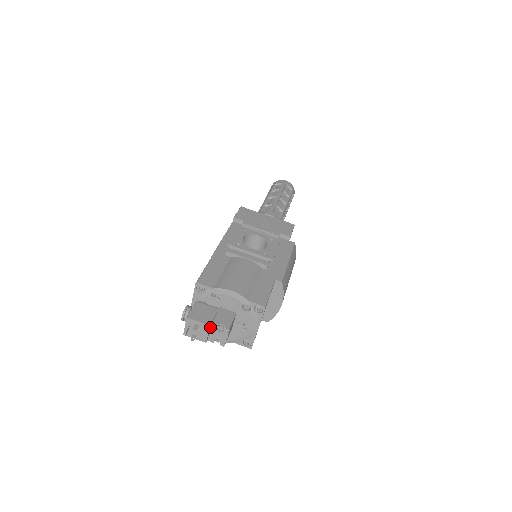
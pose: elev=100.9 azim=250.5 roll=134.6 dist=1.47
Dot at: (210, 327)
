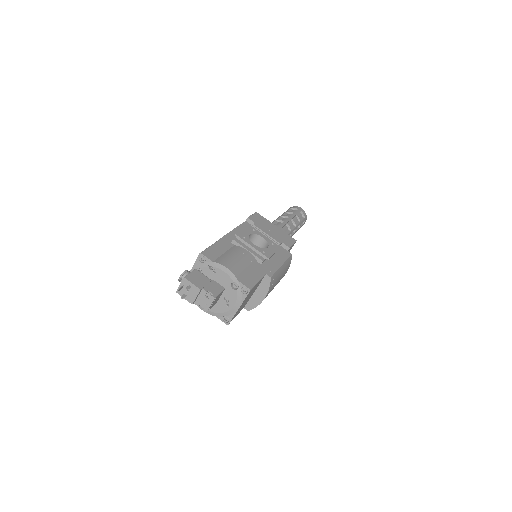
Dot at: (200, 292)
